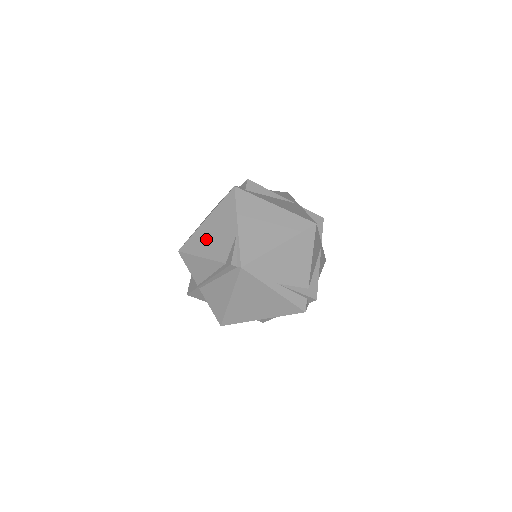
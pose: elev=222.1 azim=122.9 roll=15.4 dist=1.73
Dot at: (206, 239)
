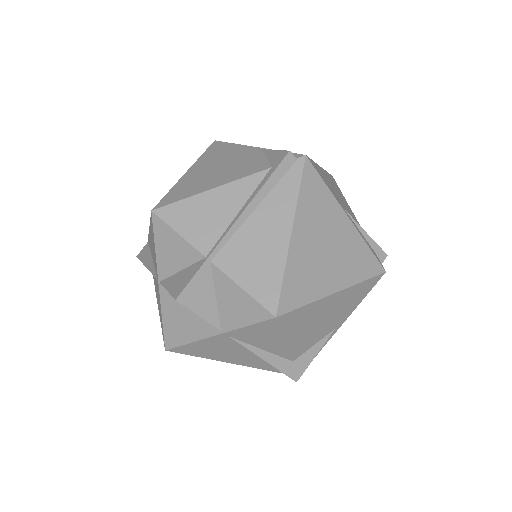
Dot at: (206, 176)
